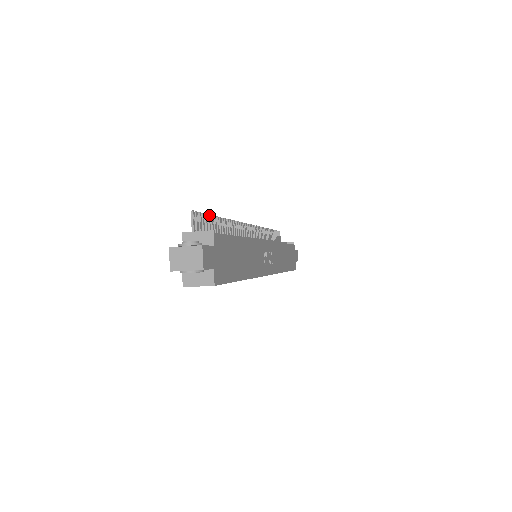
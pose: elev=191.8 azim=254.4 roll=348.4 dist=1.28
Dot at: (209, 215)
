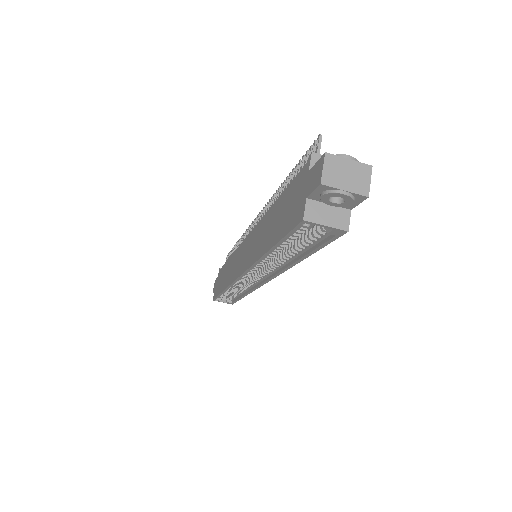
Dot at: (302, 161)
